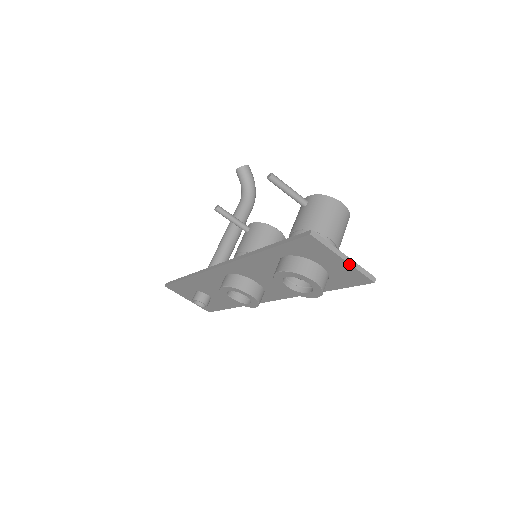
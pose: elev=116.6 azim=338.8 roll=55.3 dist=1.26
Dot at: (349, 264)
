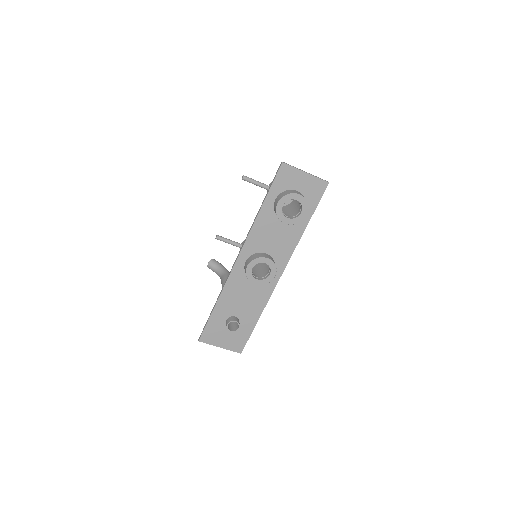
Dot at: (310, 175)
